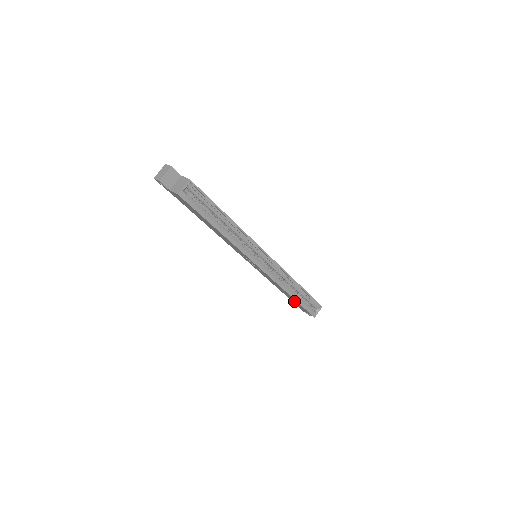
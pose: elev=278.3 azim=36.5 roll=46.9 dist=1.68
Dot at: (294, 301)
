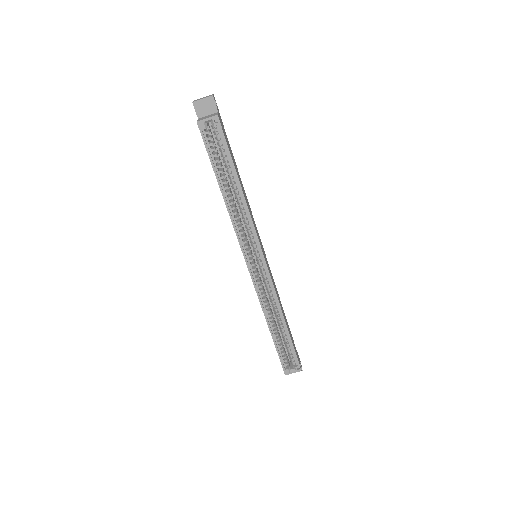
Dot at: occluded
